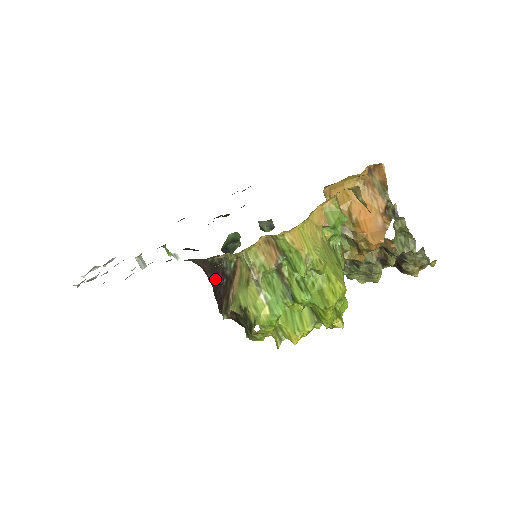
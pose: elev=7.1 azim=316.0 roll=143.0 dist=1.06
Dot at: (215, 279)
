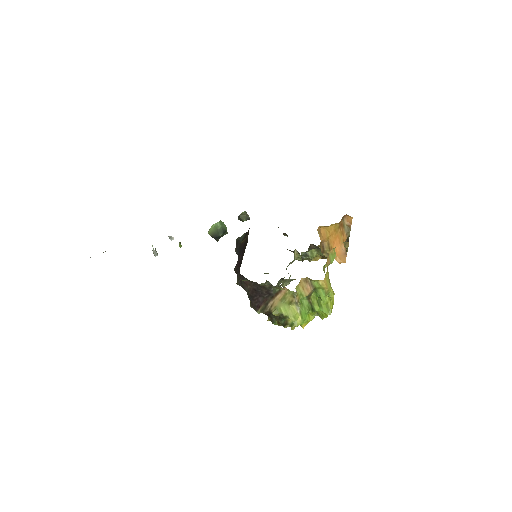
Dot at: (256, 291)
